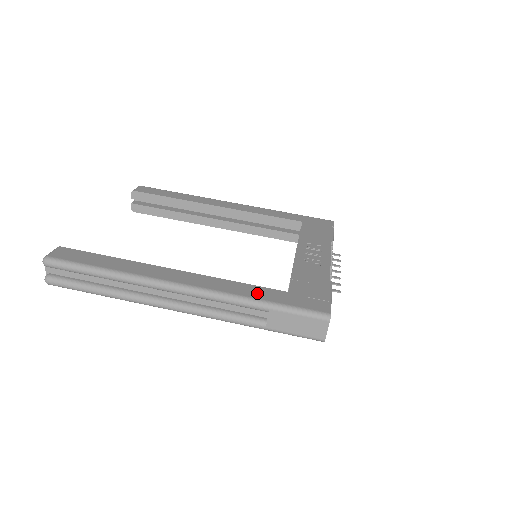
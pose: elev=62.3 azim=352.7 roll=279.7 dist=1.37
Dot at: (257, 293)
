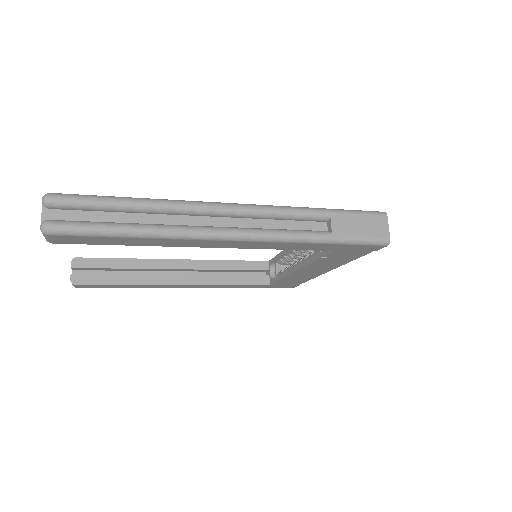
Dot at: occluded
